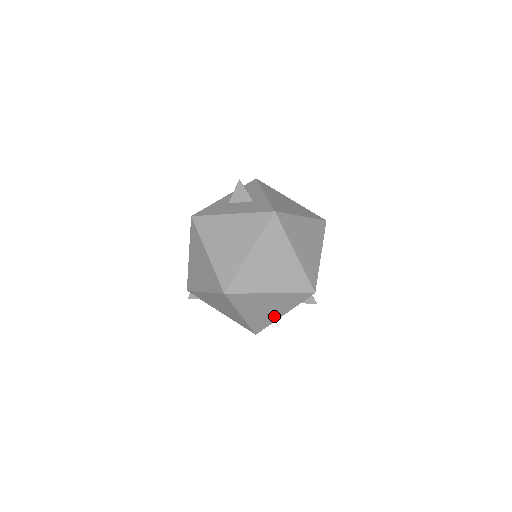
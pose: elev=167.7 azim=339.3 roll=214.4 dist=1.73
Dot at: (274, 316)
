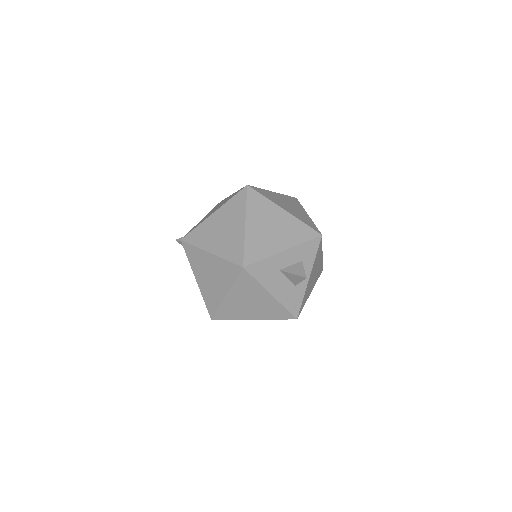
Dot at: occluded
